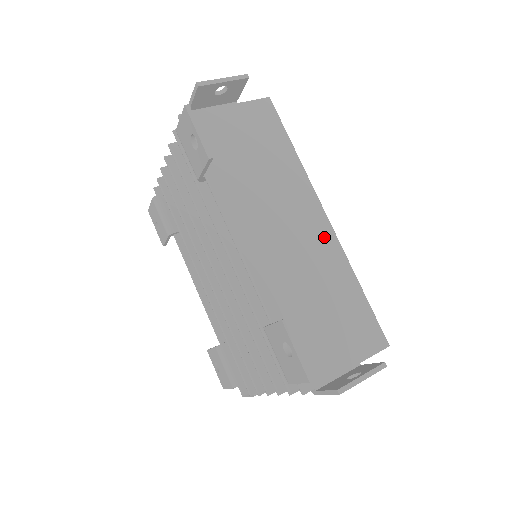
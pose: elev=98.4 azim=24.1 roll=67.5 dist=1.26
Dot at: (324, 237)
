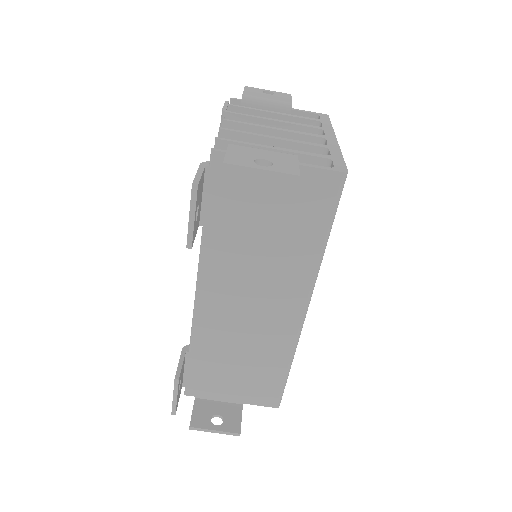
Dot at: (287, 324)
